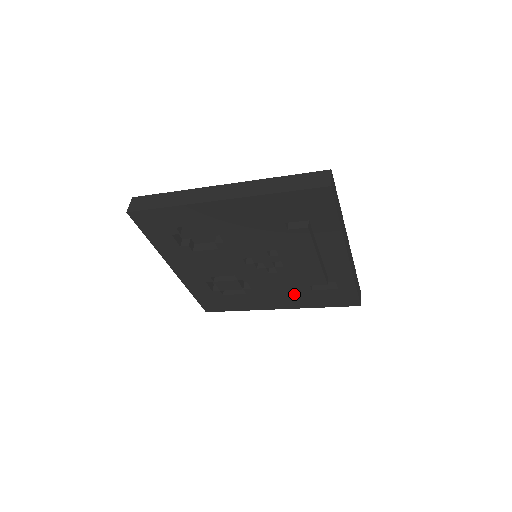
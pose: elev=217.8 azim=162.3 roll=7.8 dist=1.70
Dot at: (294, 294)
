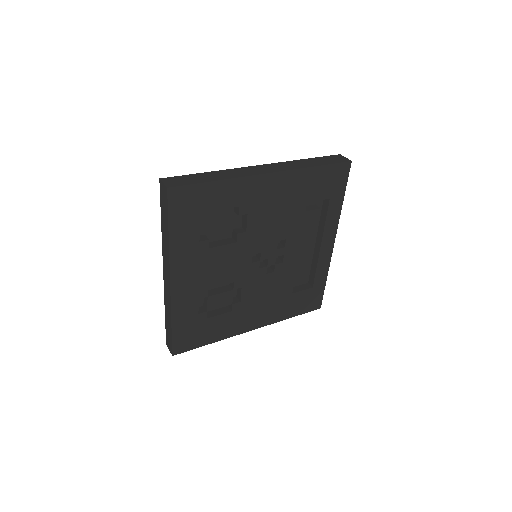
Dot at: (275, 302)
